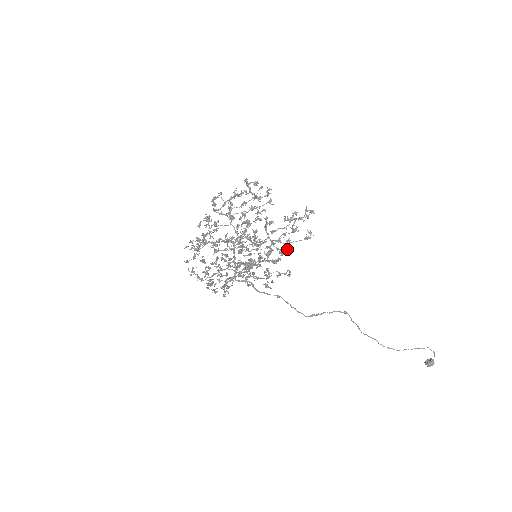
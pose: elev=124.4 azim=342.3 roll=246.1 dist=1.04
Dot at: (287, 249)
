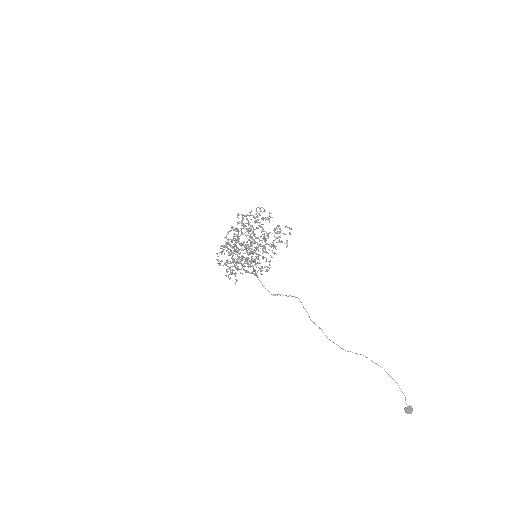
Dot at: (271, 250)
